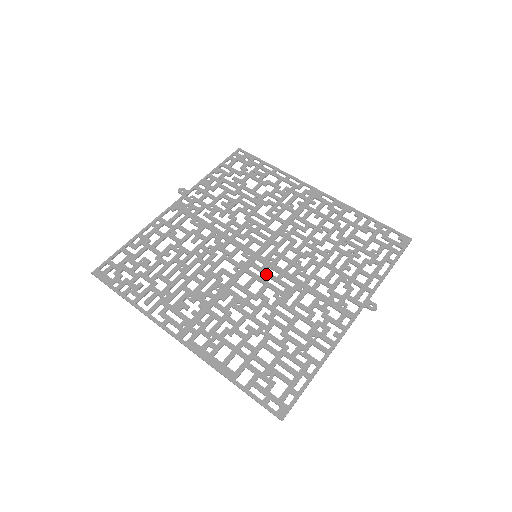
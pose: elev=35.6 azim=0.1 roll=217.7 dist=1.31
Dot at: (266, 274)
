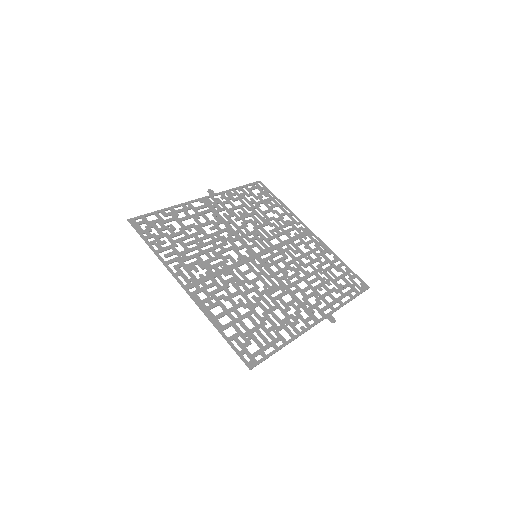
Dot at: (261, 270)
